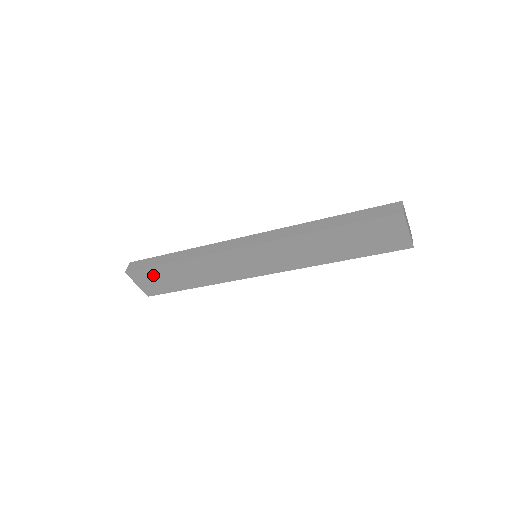
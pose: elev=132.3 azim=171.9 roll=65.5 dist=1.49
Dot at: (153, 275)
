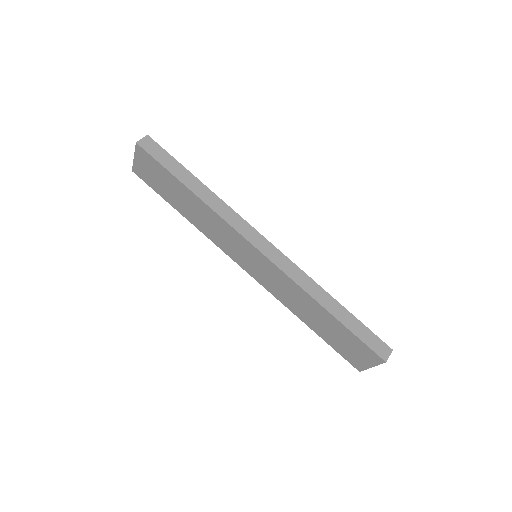
Dot at: (158, 171)
